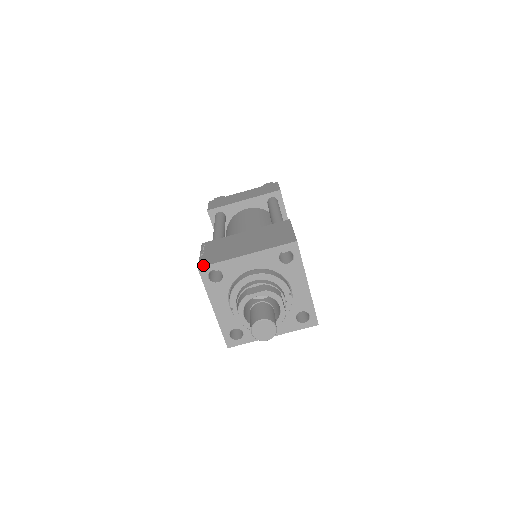
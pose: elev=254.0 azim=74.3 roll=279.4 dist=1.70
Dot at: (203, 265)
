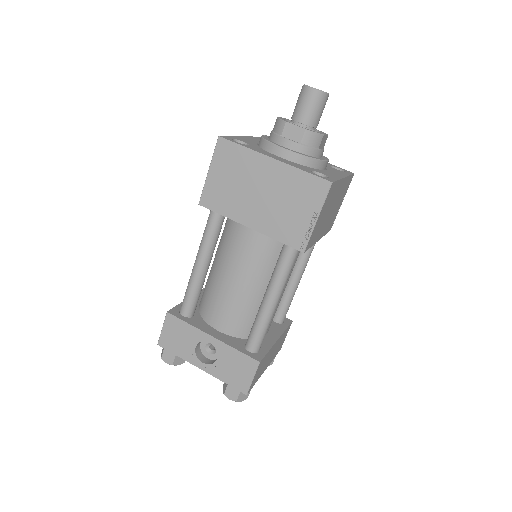
Dot at: occluded
